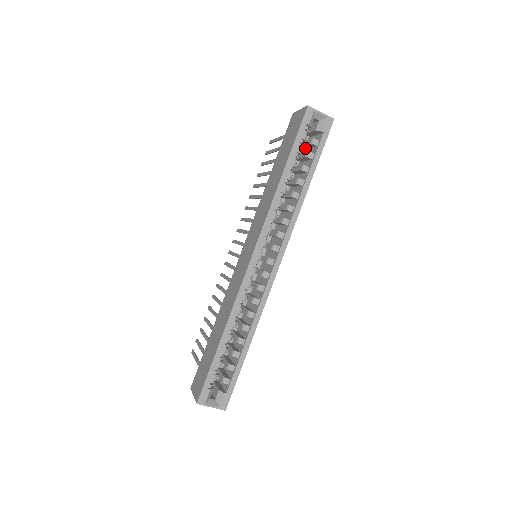
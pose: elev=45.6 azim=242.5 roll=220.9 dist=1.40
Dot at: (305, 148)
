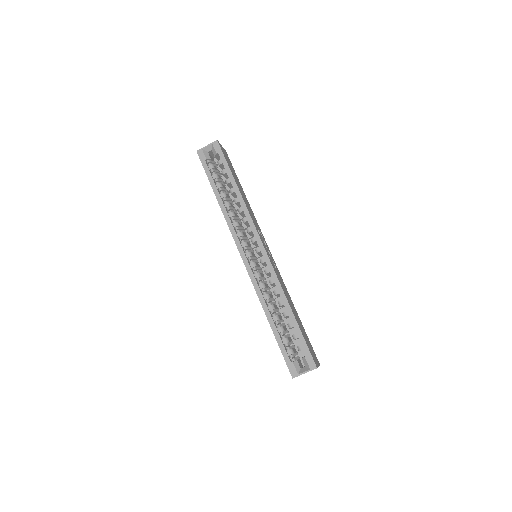
Dot at: occluded
